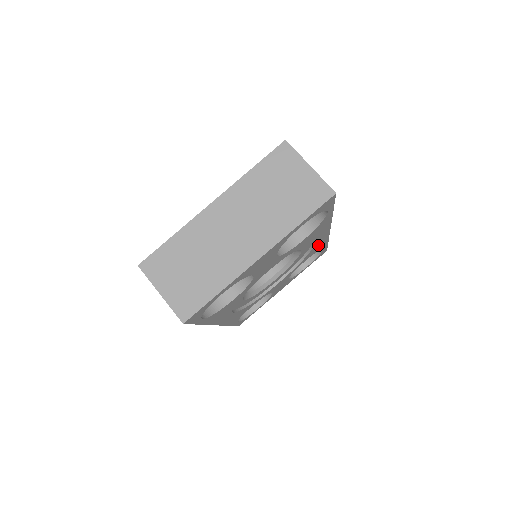
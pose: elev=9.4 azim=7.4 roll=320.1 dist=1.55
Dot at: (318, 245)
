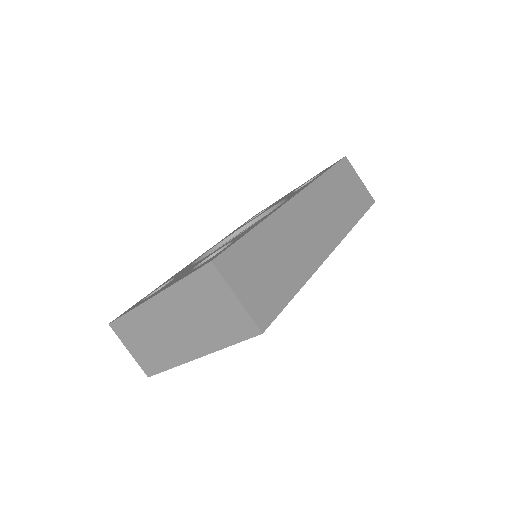
Dot at: occluded
